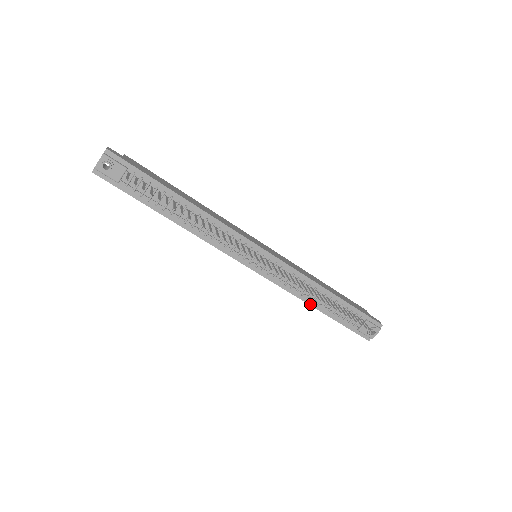
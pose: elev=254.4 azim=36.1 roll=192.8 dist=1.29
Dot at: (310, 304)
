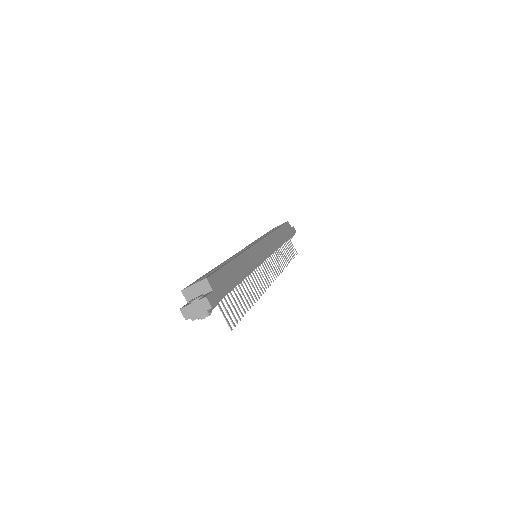
Dot at: occluded
